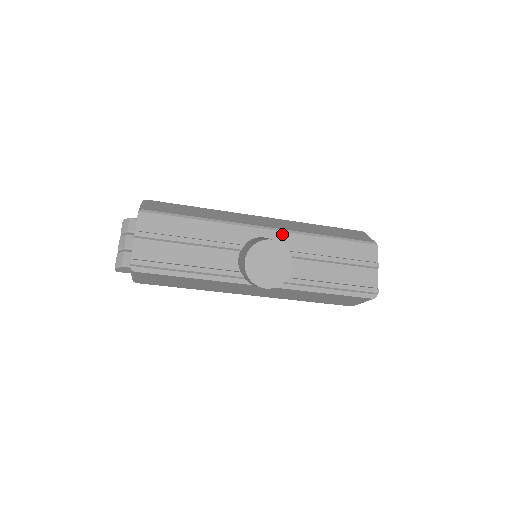
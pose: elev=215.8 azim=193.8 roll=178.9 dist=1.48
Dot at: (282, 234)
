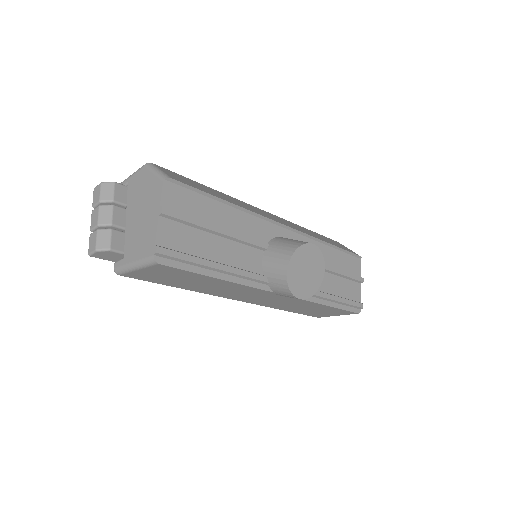
Dot at: (297, 236)
